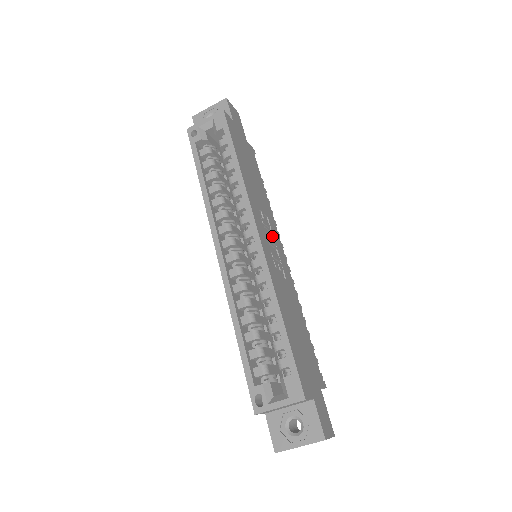
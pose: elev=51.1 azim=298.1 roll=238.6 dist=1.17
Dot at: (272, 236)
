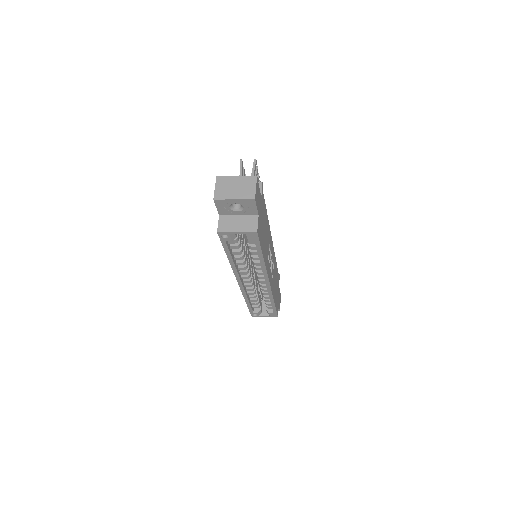
Dot at: (270, 250)
